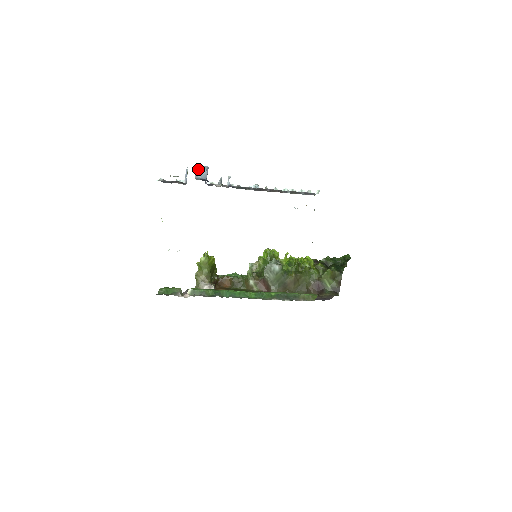
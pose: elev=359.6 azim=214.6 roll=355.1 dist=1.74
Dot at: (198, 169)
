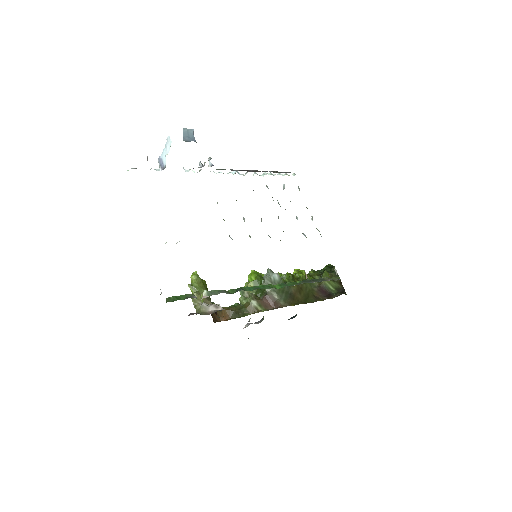
Dot at: (184, 132)
